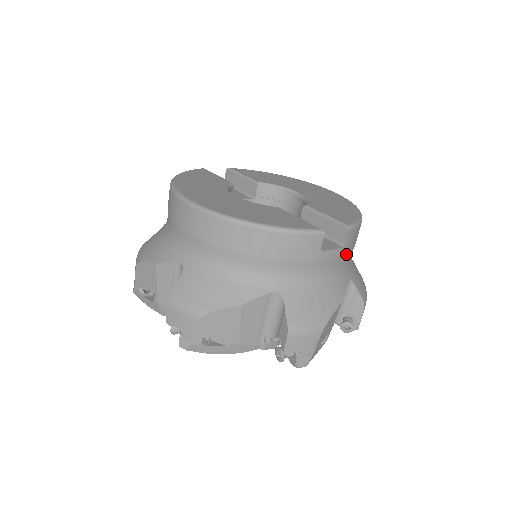
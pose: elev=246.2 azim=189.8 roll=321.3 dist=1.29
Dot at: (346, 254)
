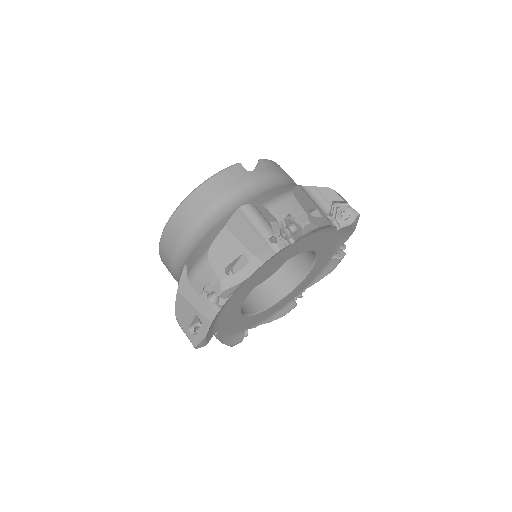
Dot at: (279, 174)
